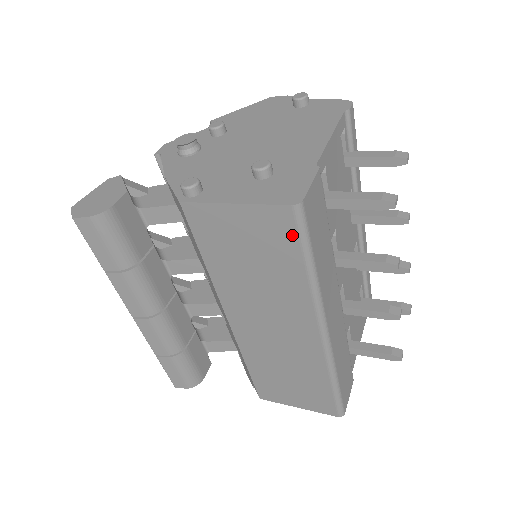
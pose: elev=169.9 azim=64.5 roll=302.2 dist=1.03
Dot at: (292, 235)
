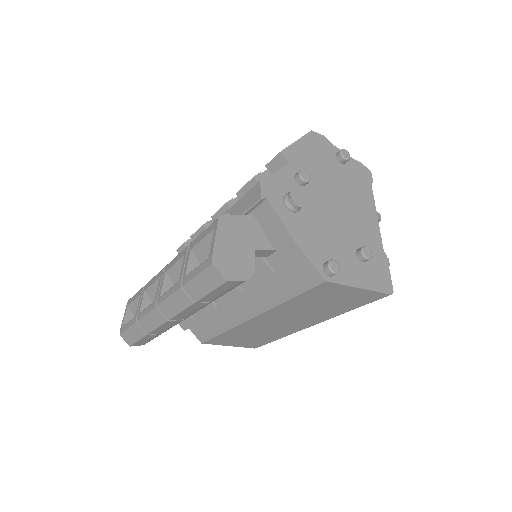
Dot at: (370, 301)
